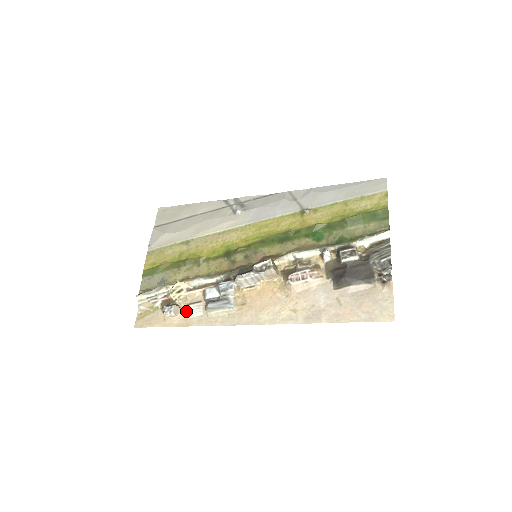
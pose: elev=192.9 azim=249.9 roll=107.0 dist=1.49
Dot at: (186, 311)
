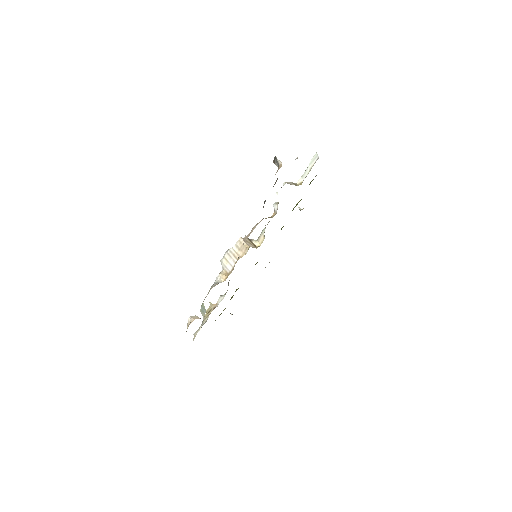
Dot at: occluded
